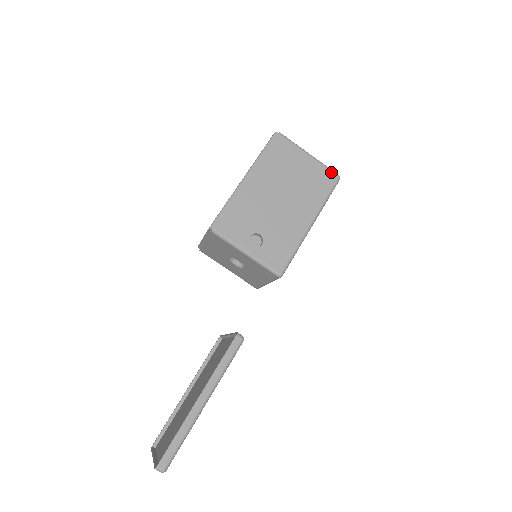
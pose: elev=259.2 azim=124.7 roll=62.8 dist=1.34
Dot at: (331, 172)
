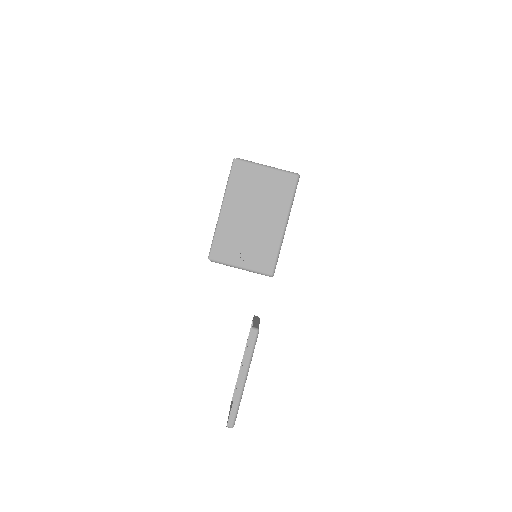
Dot at: (289, 175)
